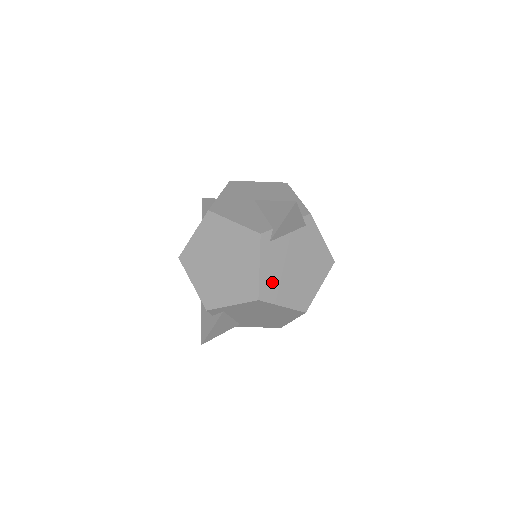
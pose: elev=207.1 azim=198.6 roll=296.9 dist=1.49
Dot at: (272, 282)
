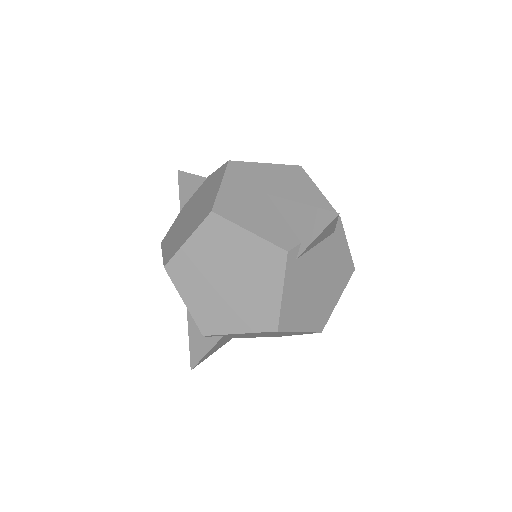
Dot at: (293, 307)
